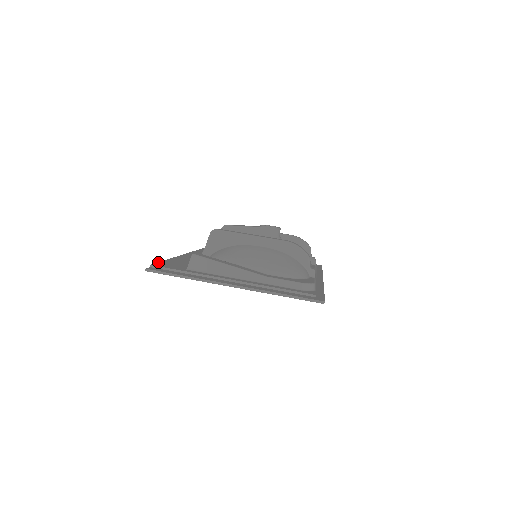
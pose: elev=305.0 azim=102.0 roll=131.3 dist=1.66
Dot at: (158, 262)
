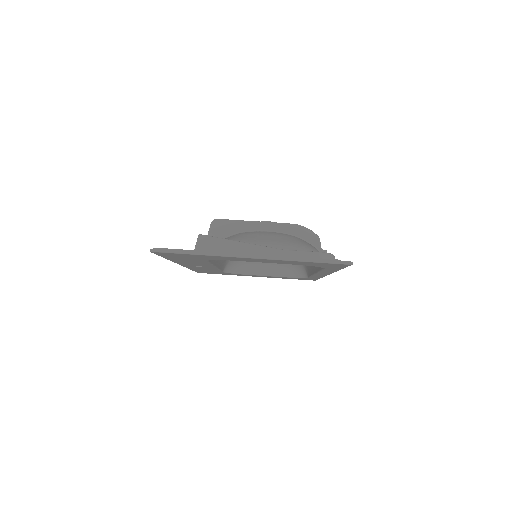
Dot at: occluded
